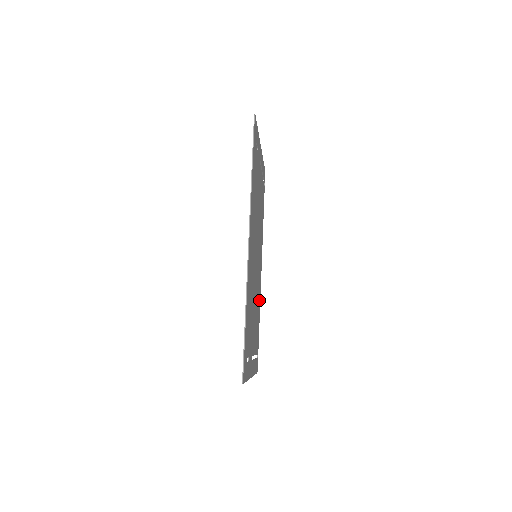
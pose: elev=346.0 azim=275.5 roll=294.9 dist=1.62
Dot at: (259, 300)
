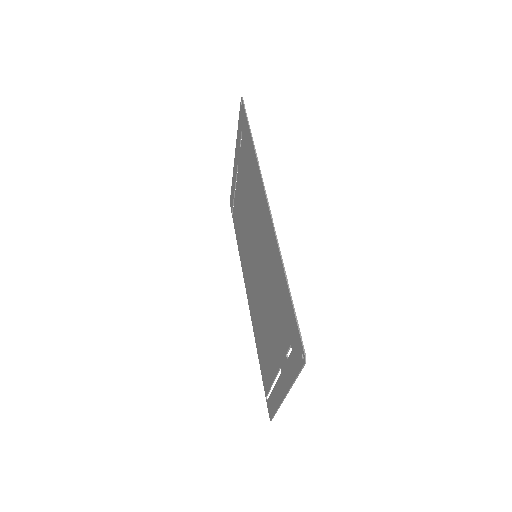
Dot at: occluded
